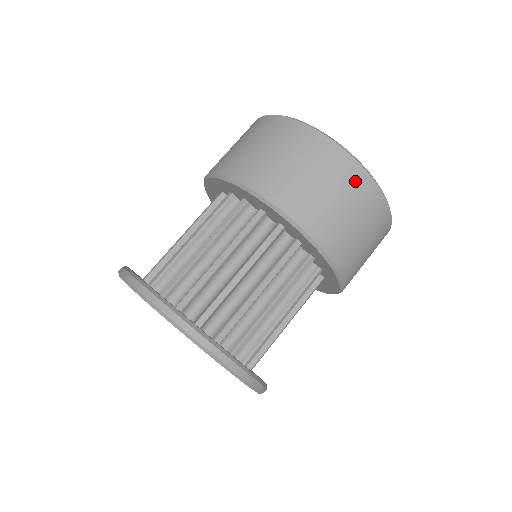
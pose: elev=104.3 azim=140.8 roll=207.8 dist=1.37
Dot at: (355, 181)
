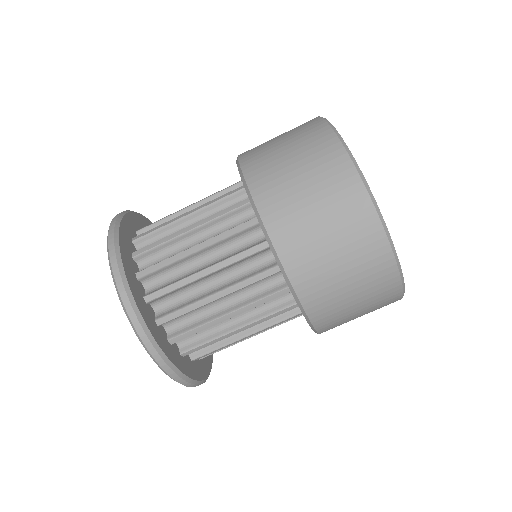
Dot at: (364, 233)
